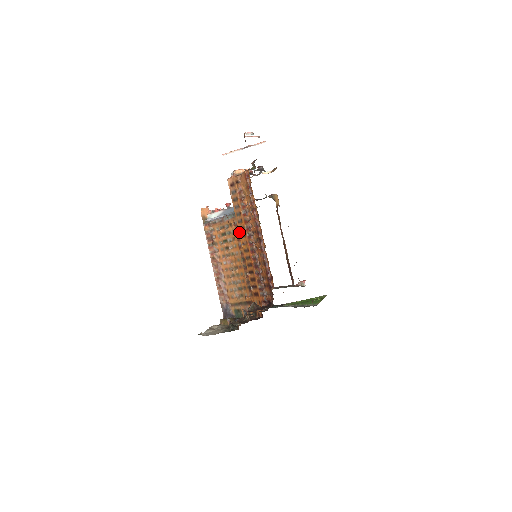
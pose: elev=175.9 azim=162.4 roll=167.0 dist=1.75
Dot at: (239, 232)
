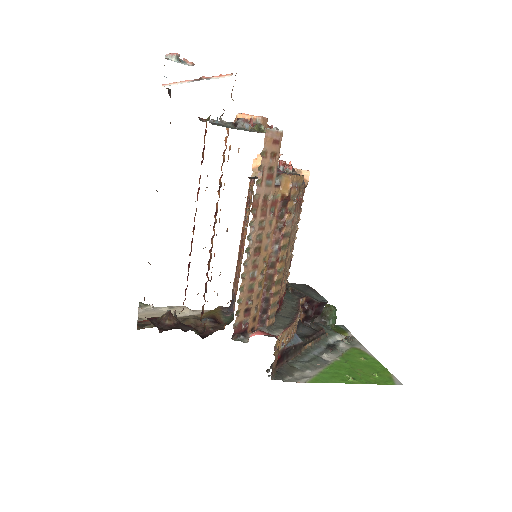
Dot at: occluded
